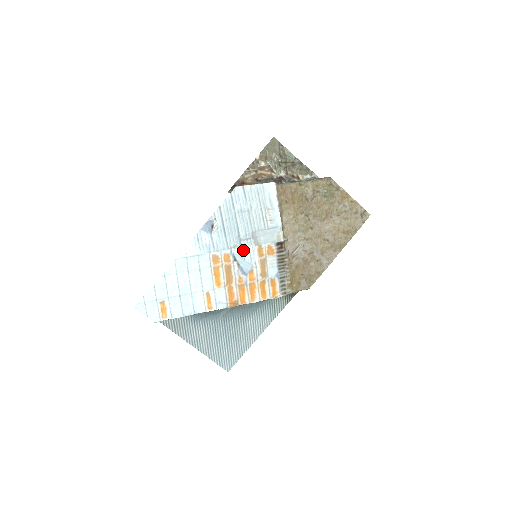
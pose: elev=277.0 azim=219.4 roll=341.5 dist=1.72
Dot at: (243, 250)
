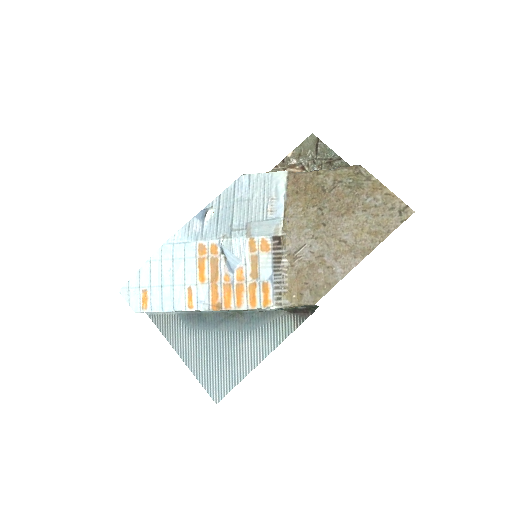
Dot at: (232, 242)
